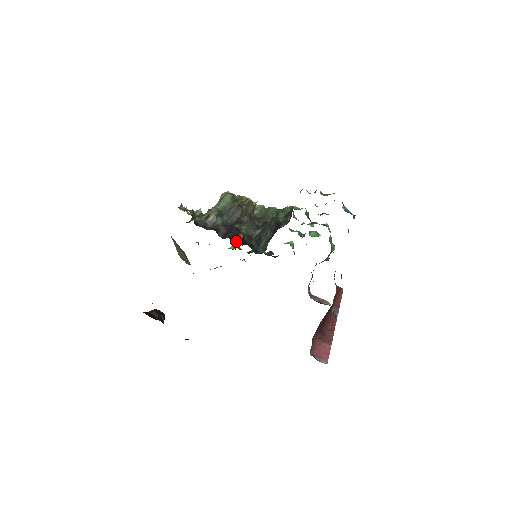
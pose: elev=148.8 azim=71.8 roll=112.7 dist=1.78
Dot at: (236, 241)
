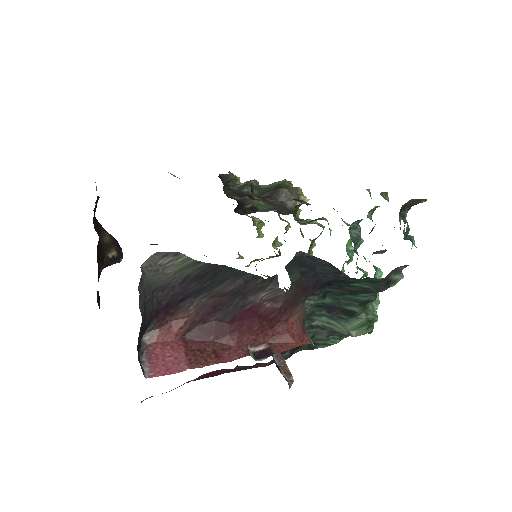
Dot at: (231, 195)
